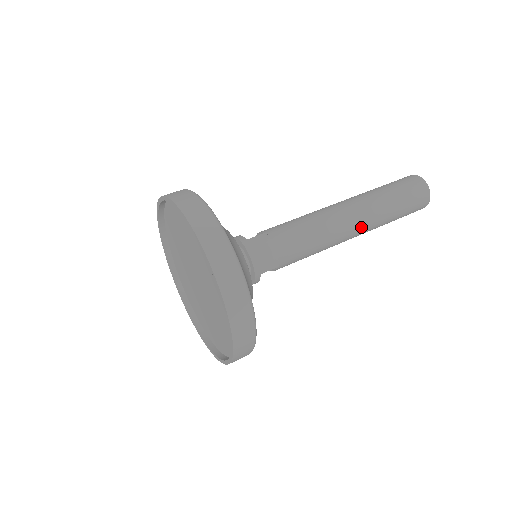
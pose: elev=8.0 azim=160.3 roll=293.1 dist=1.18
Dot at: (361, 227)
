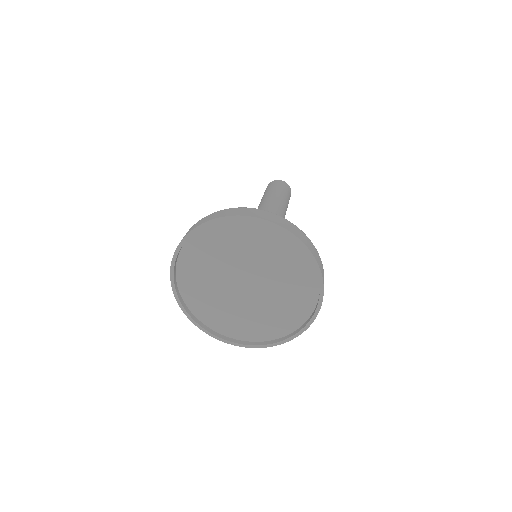
Dot at: (277, 206)
